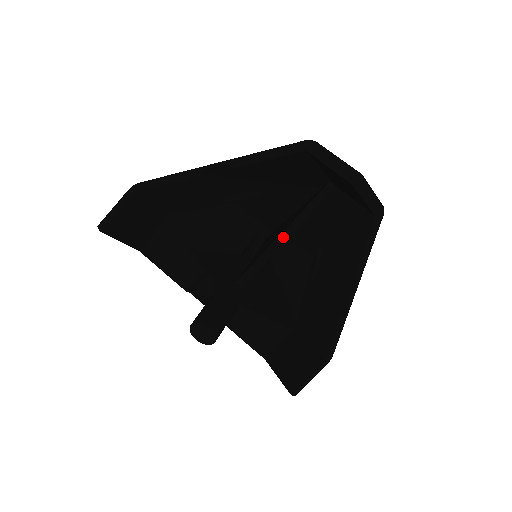
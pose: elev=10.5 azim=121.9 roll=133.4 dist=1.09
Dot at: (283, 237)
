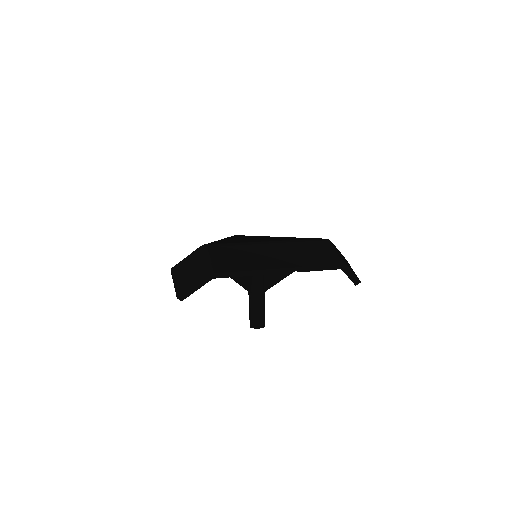
Dot at: (294, 271)
